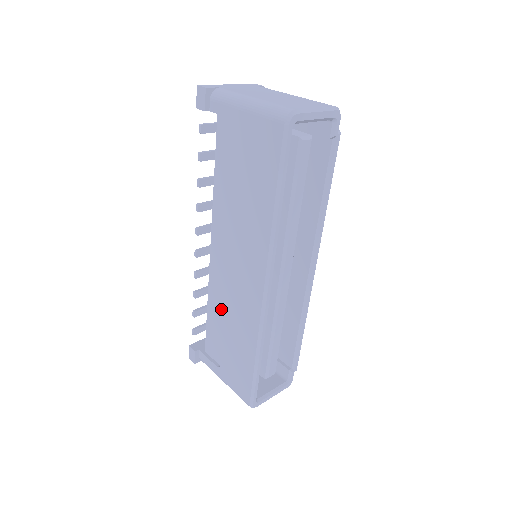
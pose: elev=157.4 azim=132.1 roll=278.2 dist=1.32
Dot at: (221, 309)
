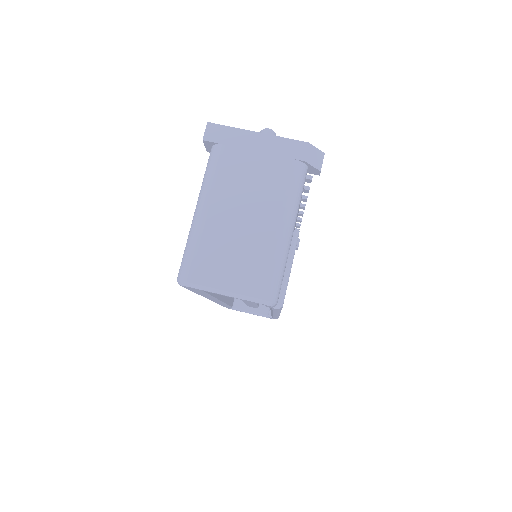
Dot at: occluded
